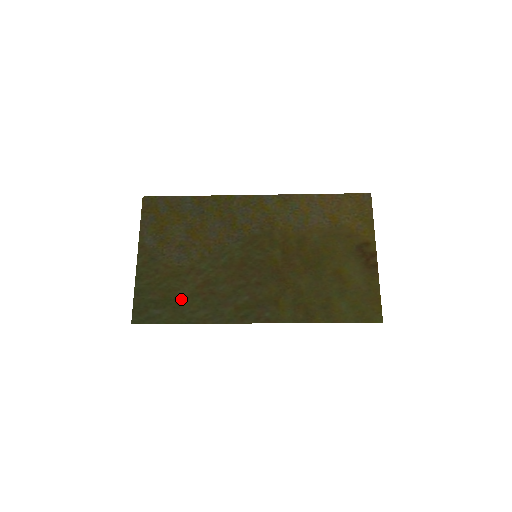
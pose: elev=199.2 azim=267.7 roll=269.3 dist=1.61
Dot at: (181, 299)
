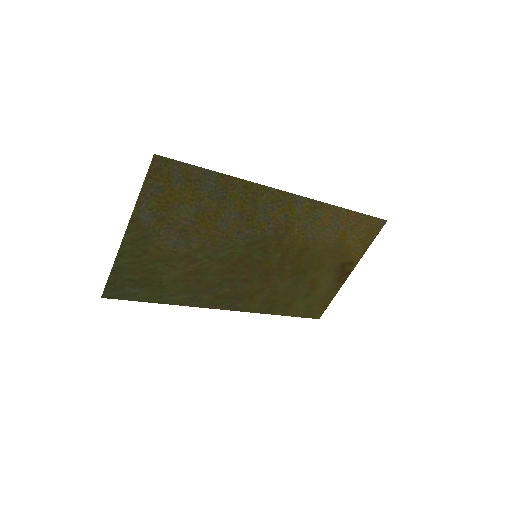
Dot at: (164, 283)
